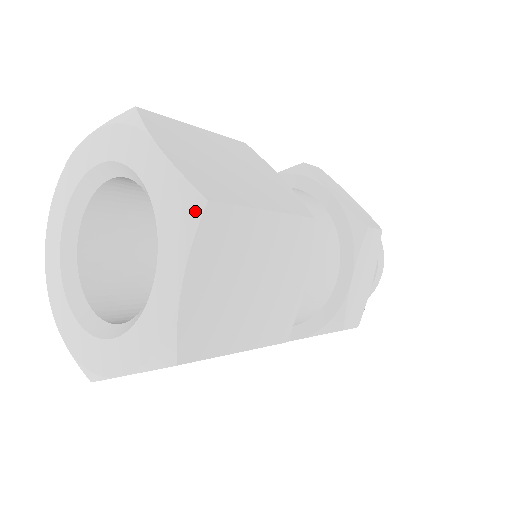
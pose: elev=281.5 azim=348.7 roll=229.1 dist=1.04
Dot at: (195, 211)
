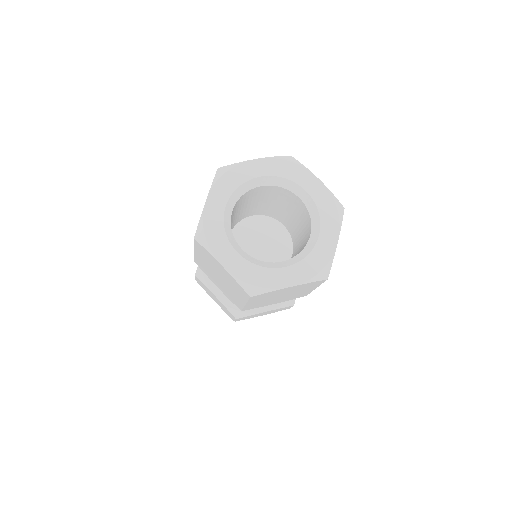
Dot at: (322, 276)
